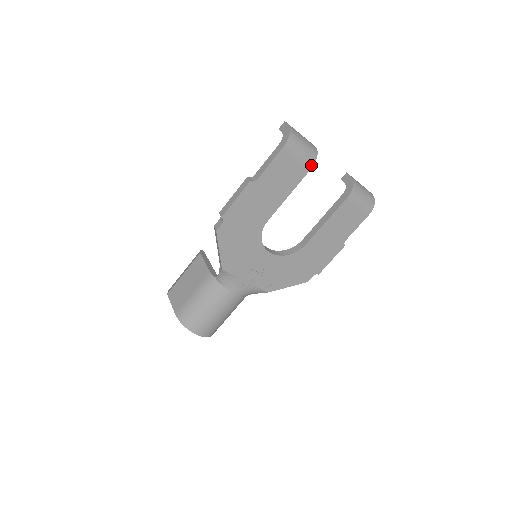
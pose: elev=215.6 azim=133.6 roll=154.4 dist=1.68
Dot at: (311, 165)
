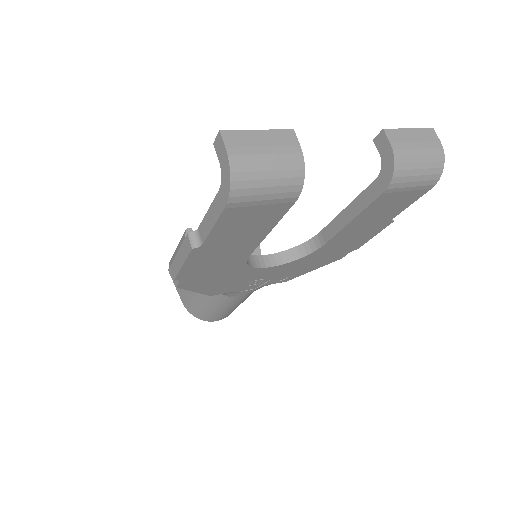
Dot at: (295, 196)
